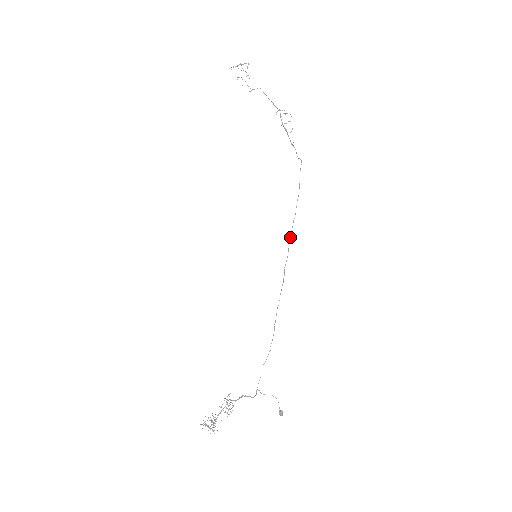
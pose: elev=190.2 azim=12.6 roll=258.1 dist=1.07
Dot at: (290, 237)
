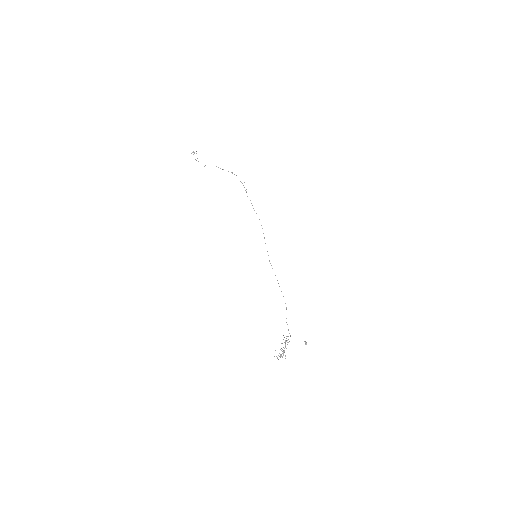
Dot at: (265, 243)
